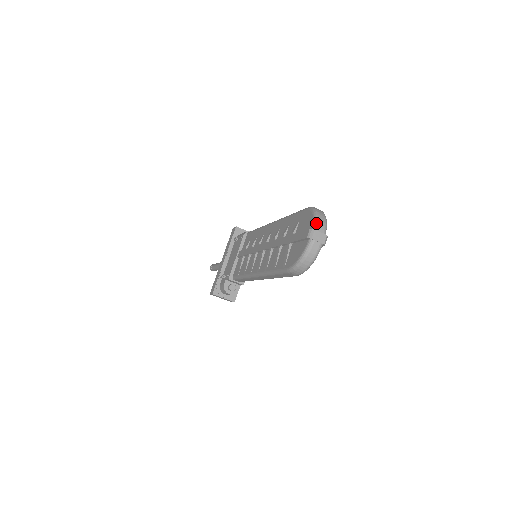
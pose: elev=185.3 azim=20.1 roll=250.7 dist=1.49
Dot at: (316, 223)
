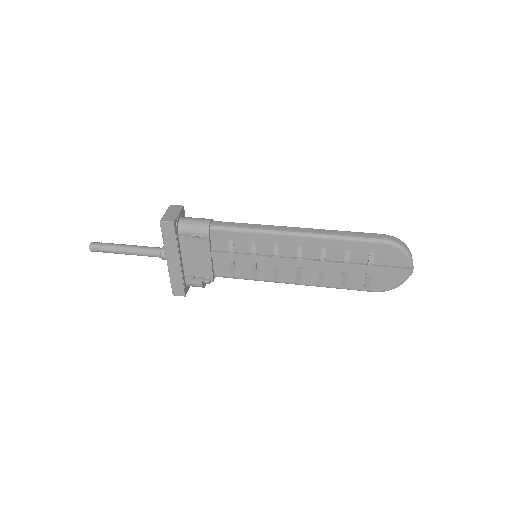
Dot at: (412, 261)
